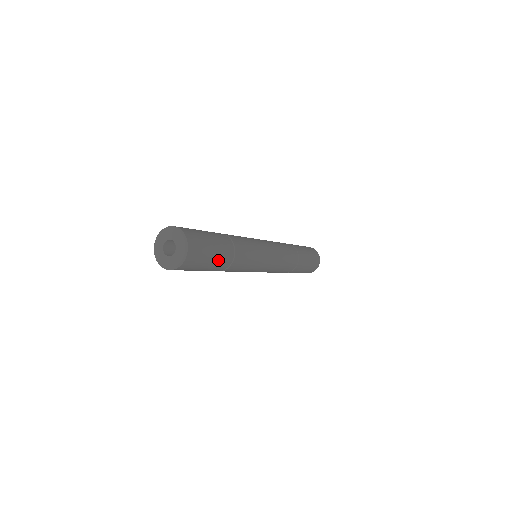
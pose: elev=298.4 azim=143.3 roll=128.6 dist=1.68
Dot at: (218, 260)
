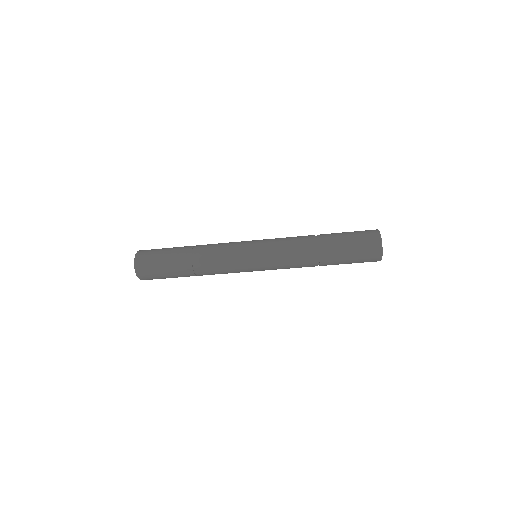
Dot at: (174, 270)
